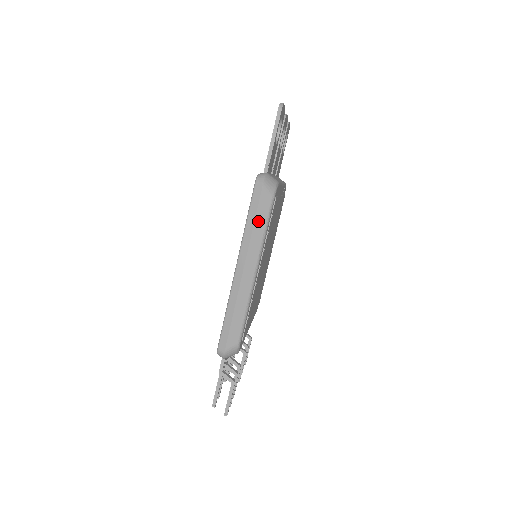
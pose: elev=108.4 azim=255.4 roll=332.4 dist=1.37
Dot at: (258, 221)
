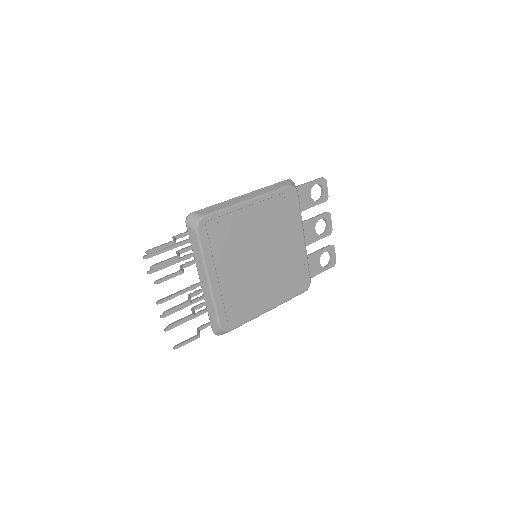
Dot at: (272, 186)
